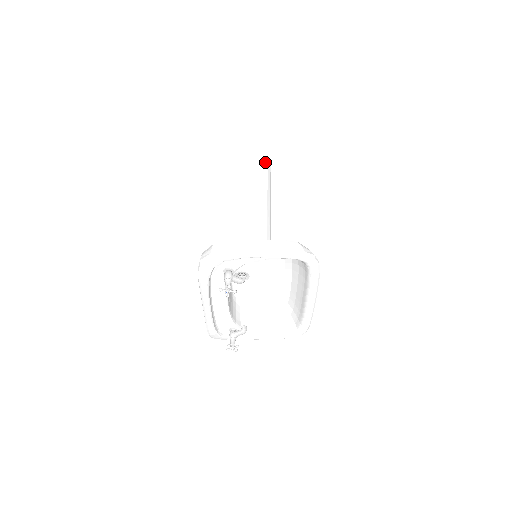
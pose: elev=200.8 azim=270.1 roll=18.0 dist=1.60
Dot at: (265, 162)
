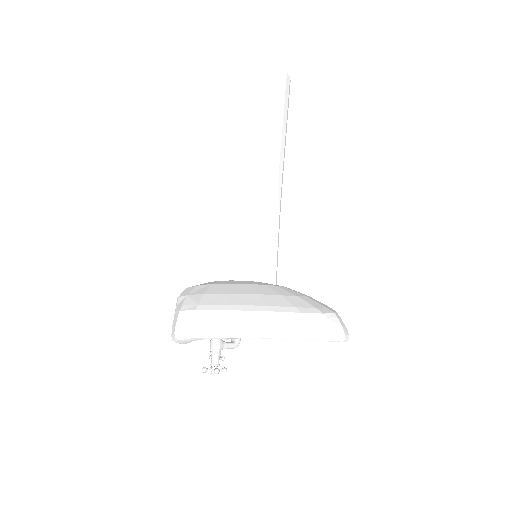
Dot at: (282, 81)
